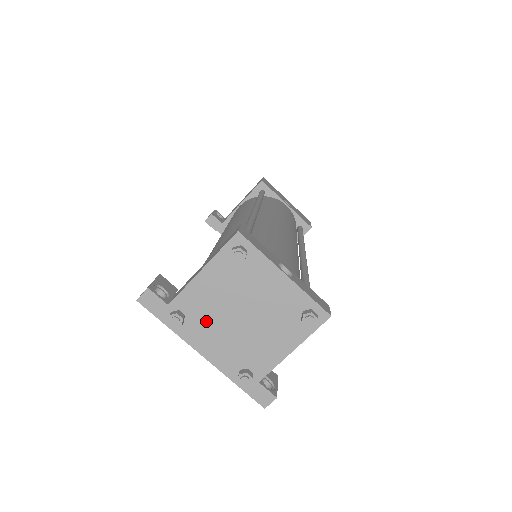
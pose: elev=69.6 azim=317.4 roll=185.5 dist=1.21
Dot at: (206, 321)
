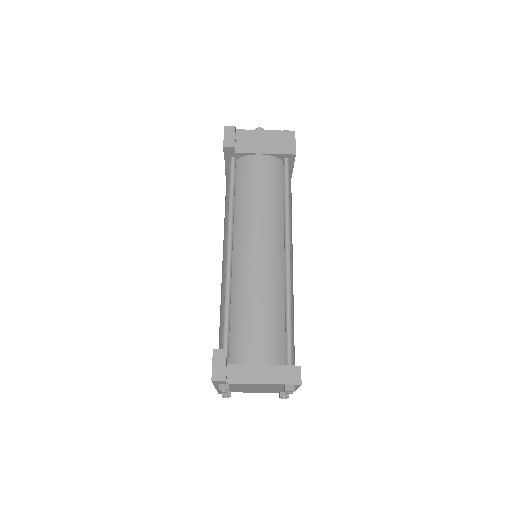
Dot at: (236, 387)
